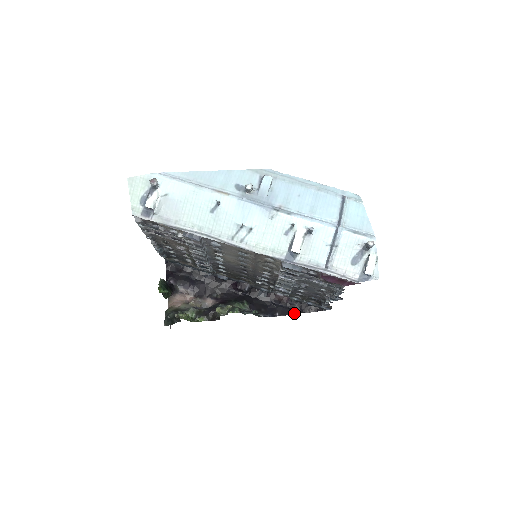
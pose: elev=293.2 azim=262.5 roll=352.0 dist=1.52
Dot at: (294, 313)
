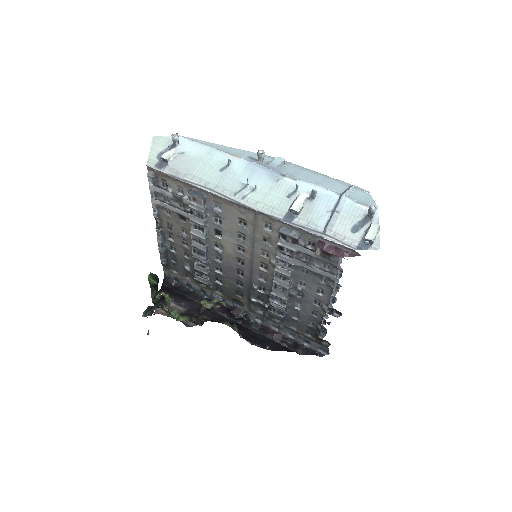
Dot at: (286, 350)
